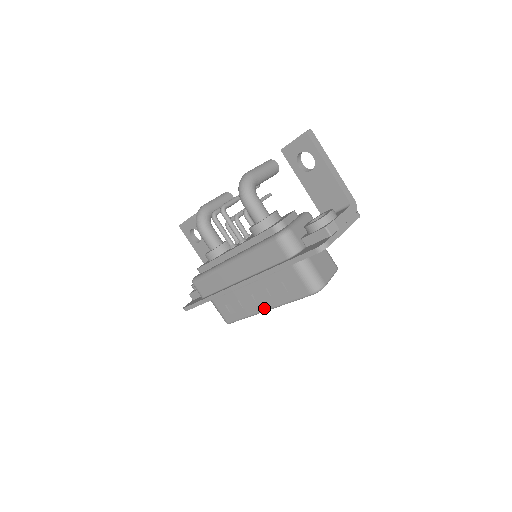
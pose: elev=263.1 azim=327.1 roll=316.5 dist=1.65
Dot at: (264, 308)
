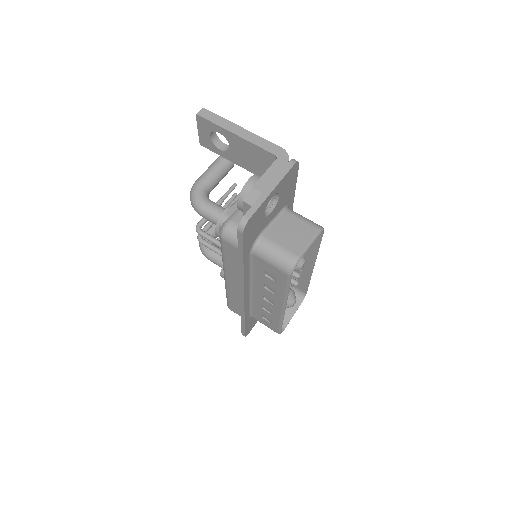
Dot at: (280, 307)
